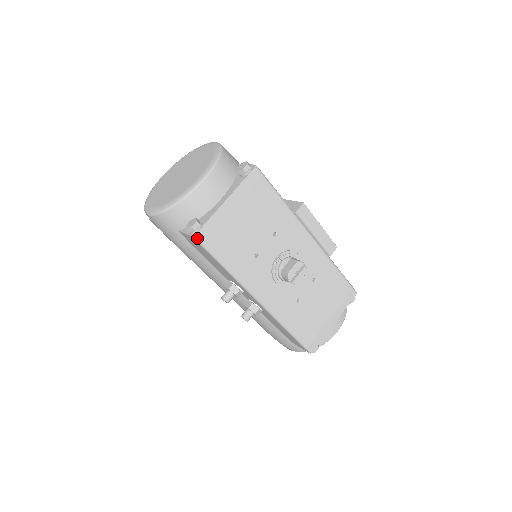
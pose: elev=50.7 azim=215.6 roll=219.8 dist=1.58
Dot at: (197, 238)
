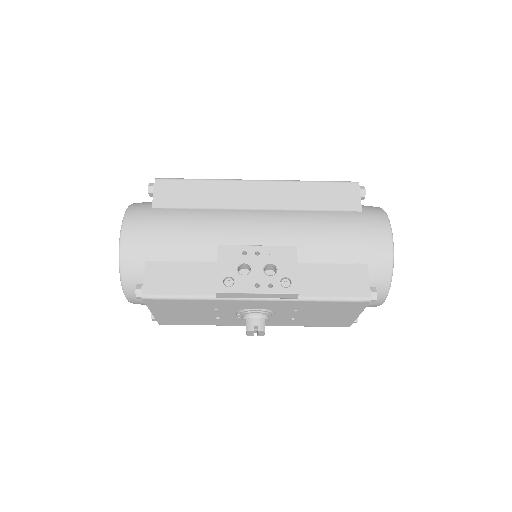
Dot at: (163, 324)
